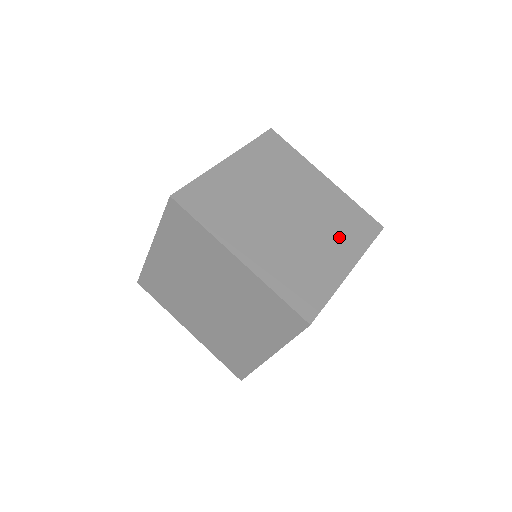
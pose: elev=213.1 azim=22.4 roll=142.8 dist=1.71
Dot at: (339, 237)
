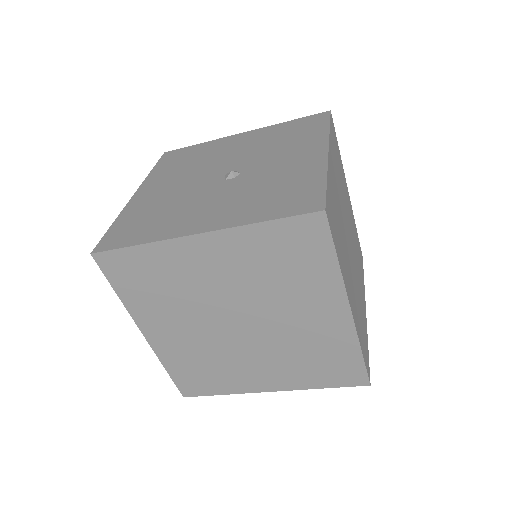
Dot at: occluded
